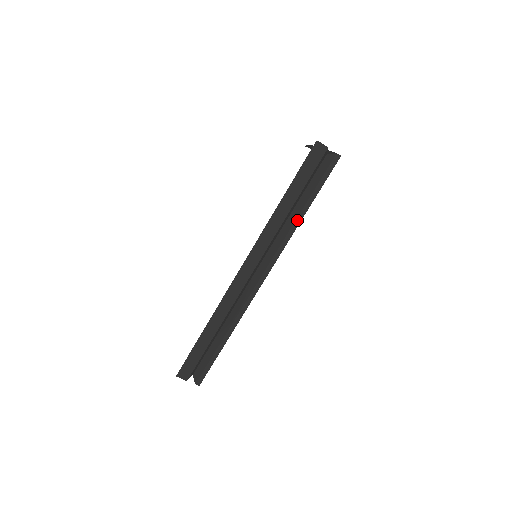
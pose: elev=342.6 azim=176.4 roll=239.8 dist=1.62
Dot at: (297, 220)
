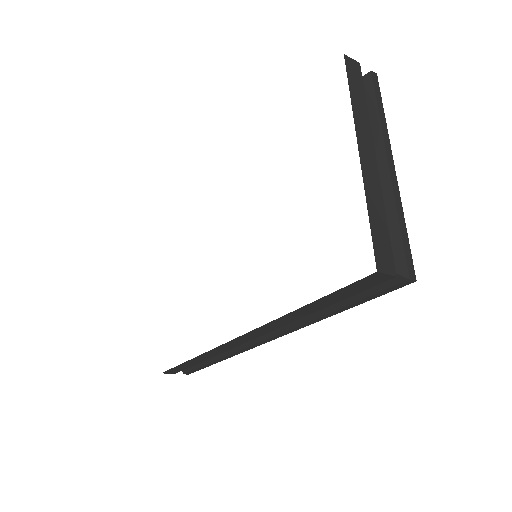
Dot at: (318, 318)
